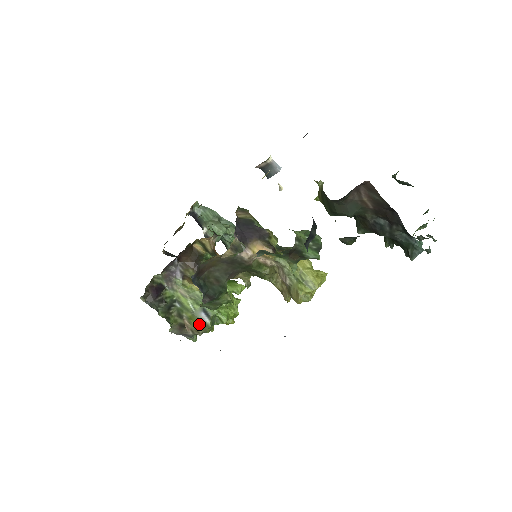
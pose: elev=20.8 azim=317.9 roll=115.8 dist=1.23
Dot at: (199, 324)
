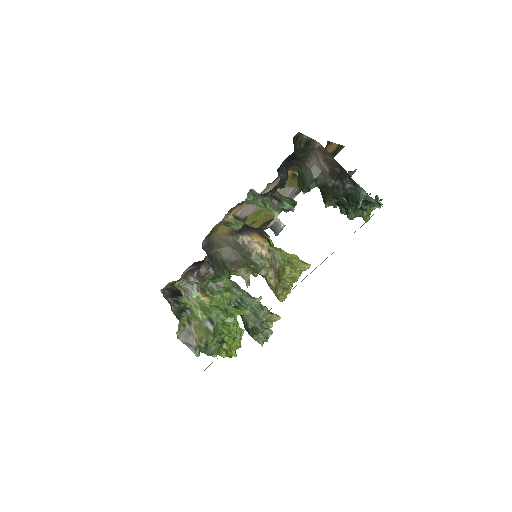
Dot at: (203, 332)
